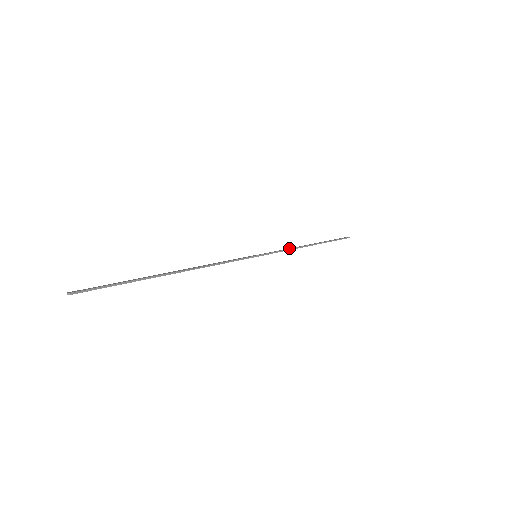
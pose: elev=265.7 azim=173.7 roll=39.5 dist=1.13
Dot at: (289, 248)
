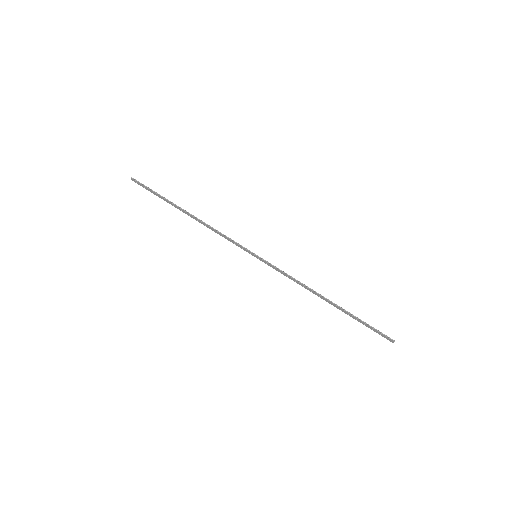
Dot at: (297, 281)
